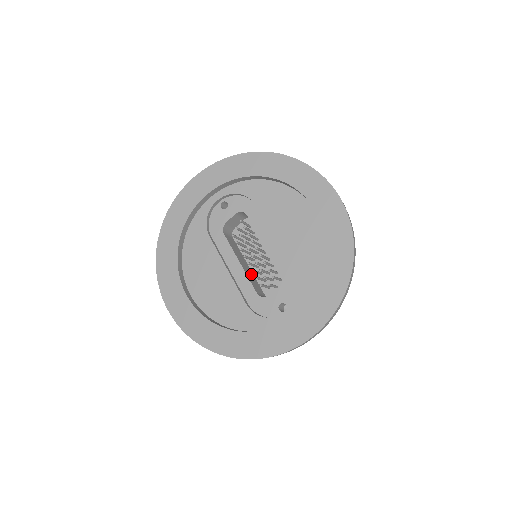
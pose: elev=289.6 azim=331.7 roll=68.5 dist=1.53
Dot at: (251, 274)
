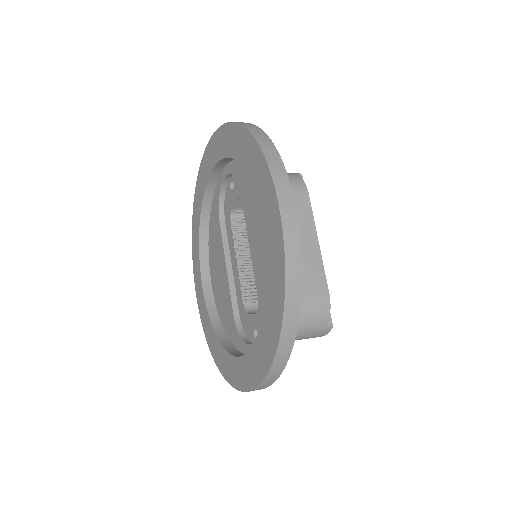
Dot at: occluded
